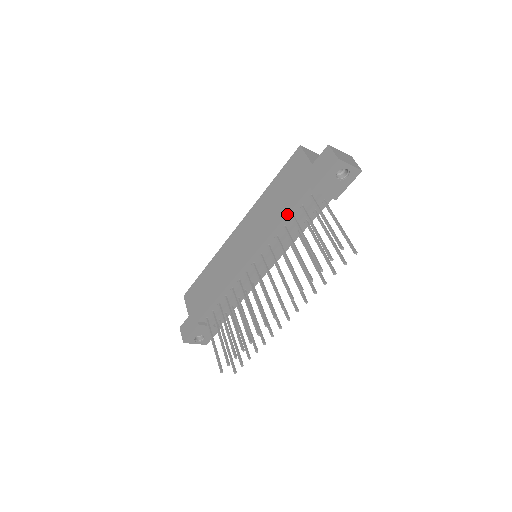
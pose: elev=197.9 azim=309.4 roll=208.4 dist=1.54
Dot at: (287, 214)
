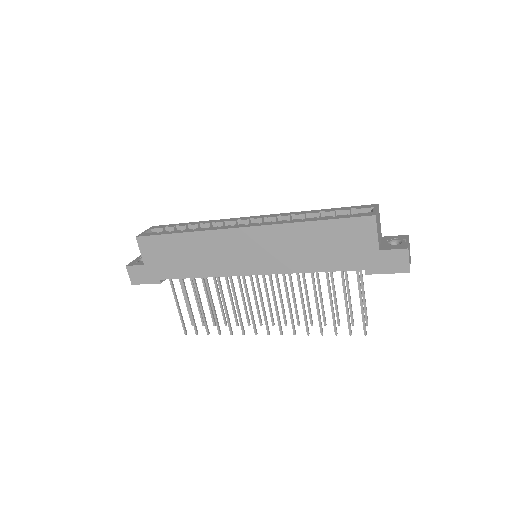
Dot at: occluded
